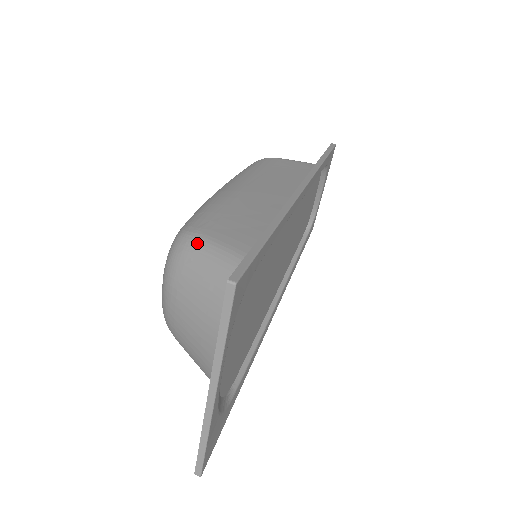
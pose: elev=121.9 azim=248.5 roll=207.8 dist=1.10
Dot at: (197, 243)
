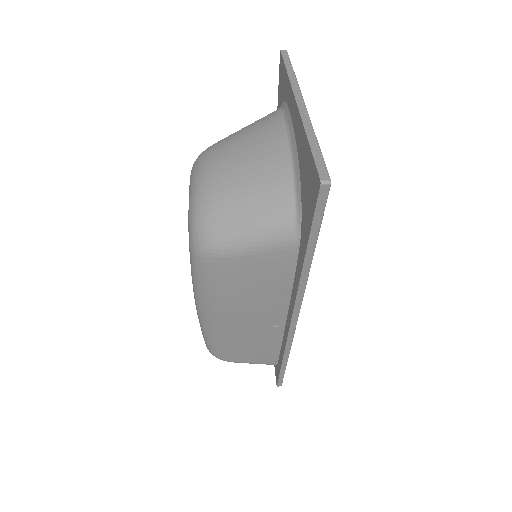
Dot at: occluded
